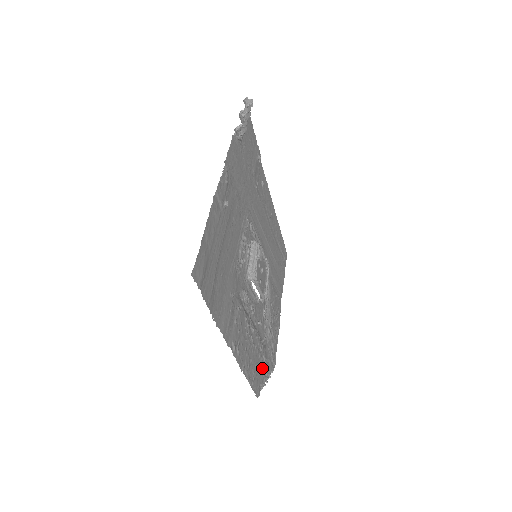
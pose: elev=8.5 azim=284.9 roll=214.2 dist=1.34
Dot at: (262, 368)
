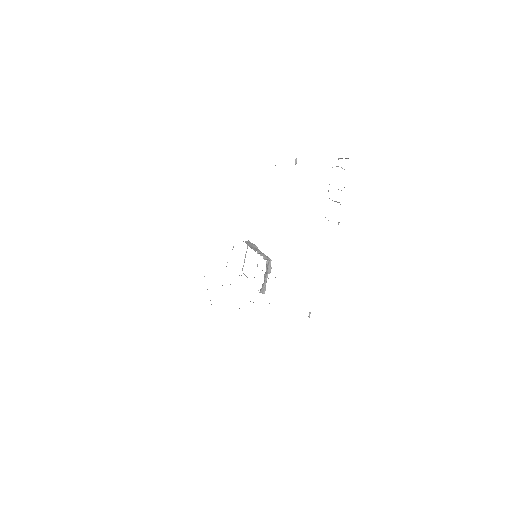
Dot at: occluded
